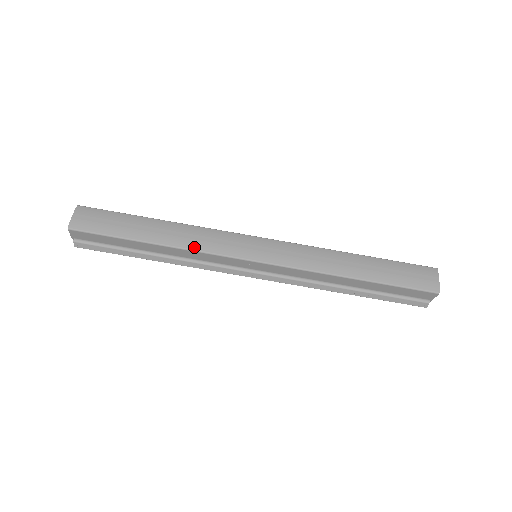
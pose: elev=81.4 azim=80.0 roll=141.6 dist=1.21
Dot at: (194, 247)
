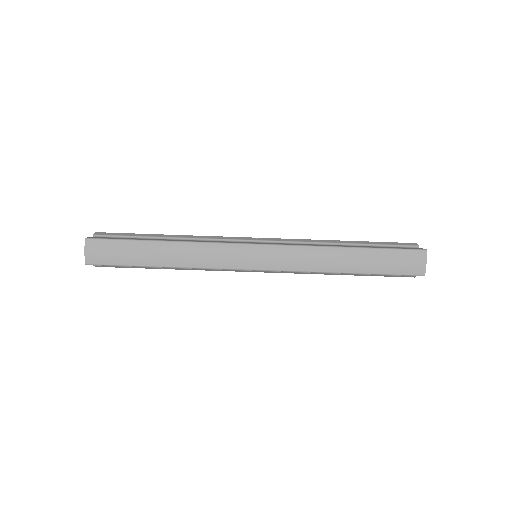
Dot at: (199, 265)
